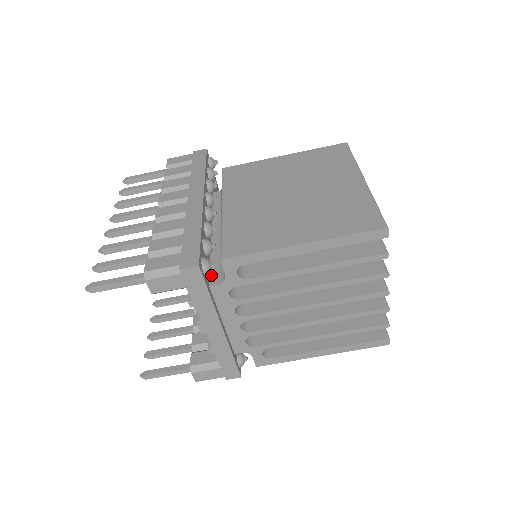
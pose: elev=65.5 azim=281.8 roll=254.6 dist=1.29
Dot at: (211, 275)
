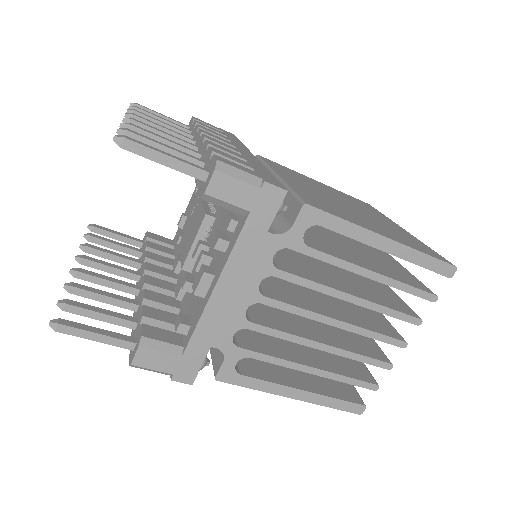
Dot at: occluded
